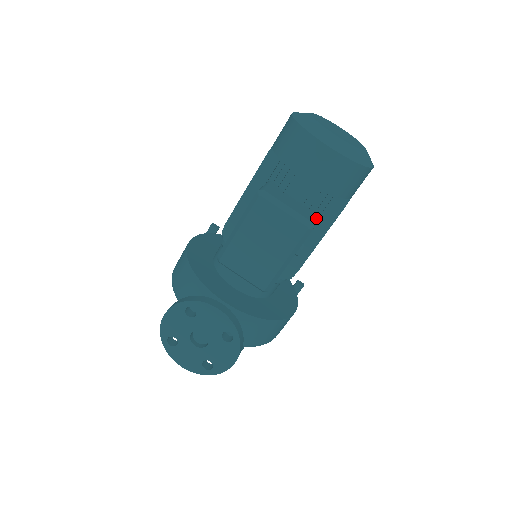
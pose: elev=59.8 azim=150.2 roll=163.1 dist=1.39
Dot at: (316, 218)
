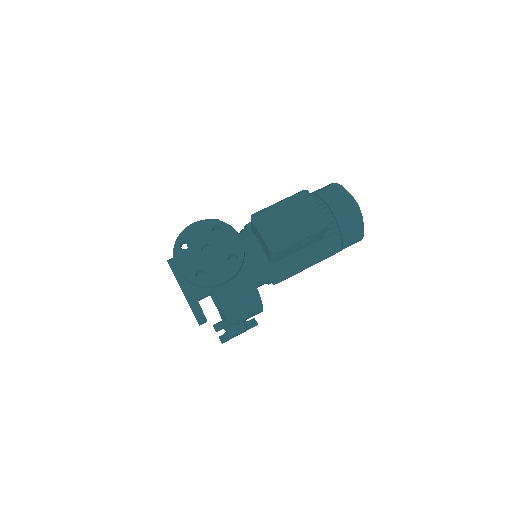
Dot at: (326, 230)
